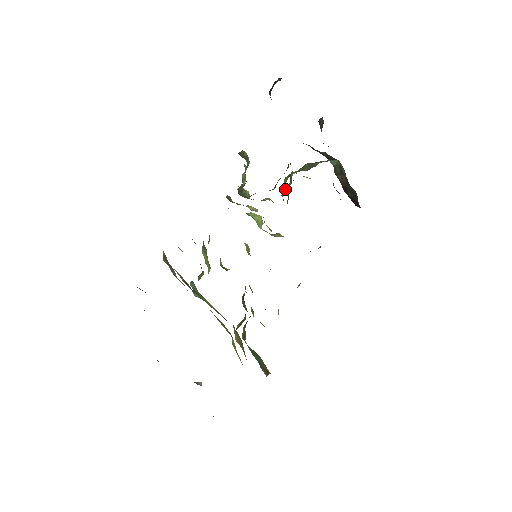
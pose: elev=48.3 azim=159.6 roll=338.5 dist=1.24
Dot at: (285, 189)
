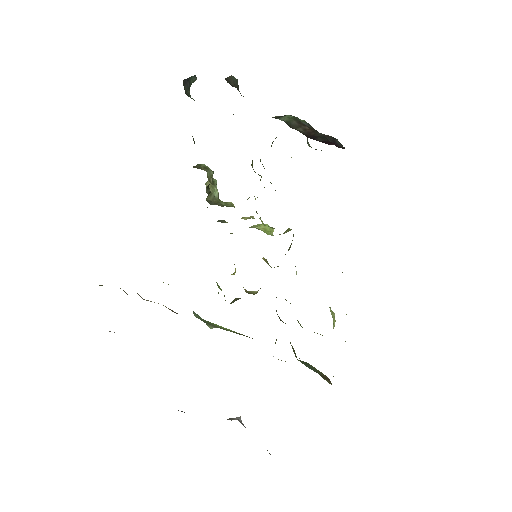
Dot at: occluded
